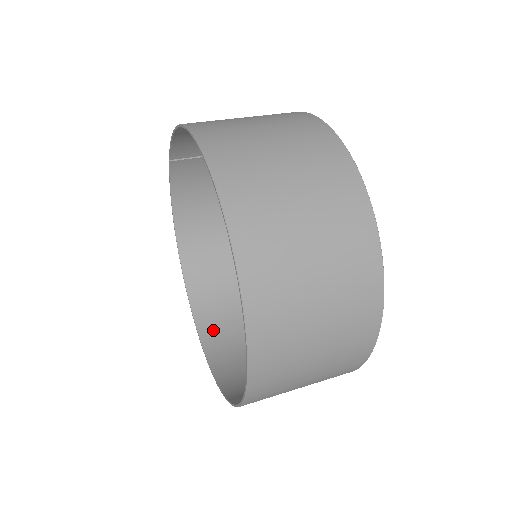
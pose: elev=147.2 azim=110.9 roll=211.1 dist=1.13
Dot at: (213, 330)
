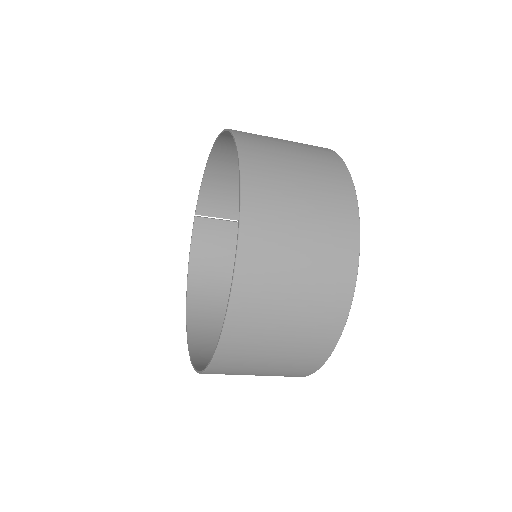
Dot at: (207, 361)
